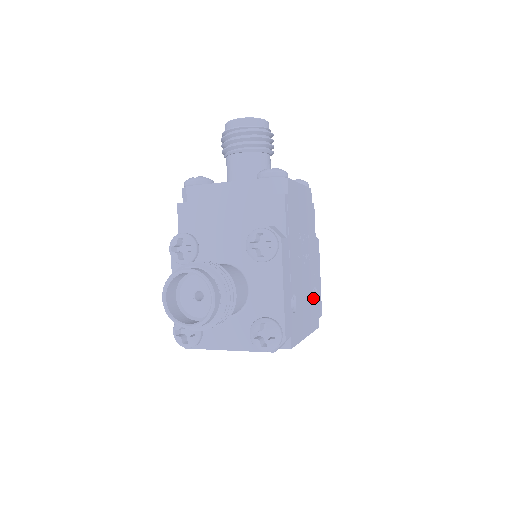
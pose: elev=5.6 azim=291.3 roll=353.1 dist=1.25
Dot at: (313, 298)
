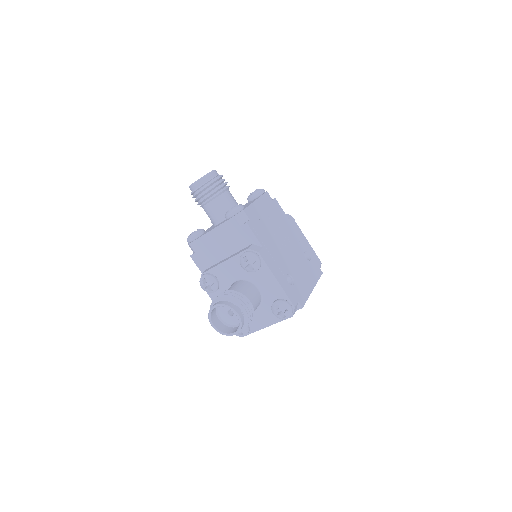
Dot at: (307, 260)
